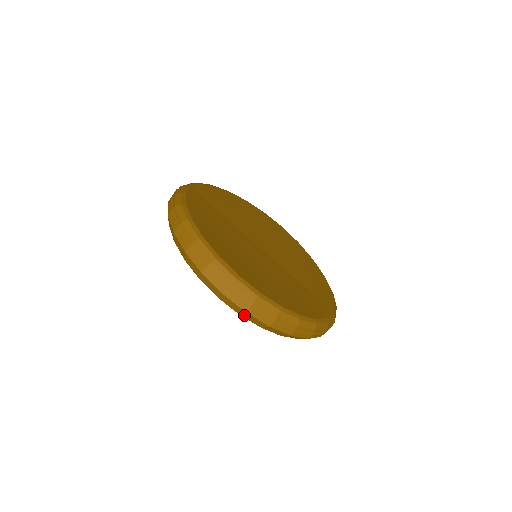
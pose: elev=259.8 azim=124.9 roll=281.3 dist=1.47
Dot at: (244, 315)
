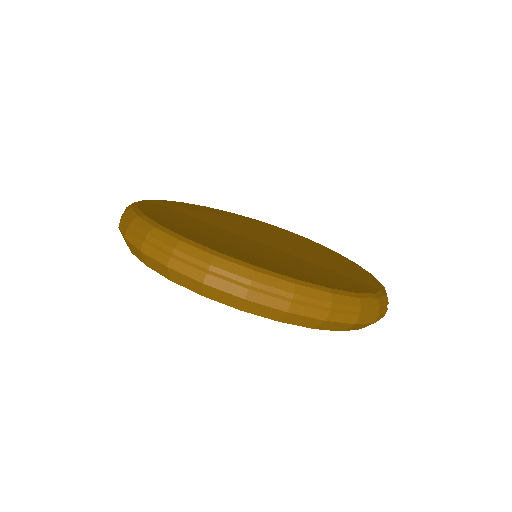
Dot at: (246, 307)
